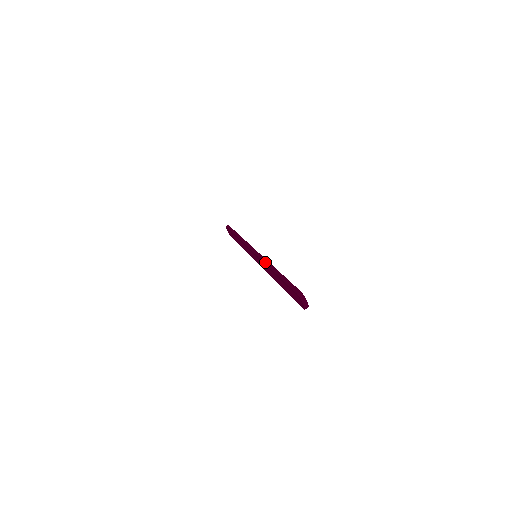
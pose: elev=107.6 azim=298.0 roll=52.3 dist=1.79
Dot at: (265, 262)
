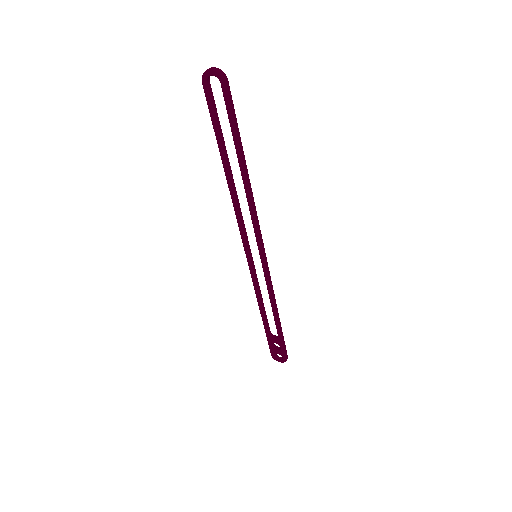
Dot at: (233, 206)
